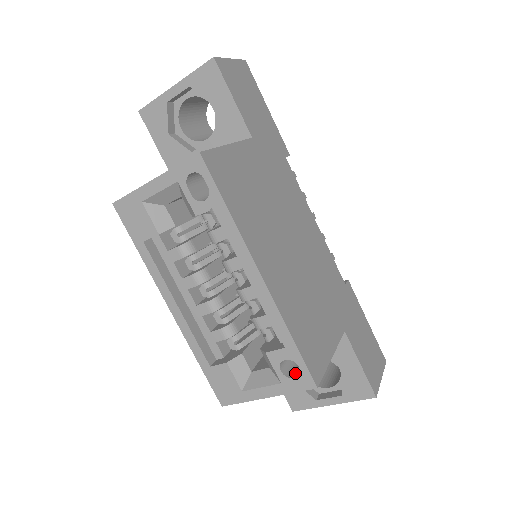
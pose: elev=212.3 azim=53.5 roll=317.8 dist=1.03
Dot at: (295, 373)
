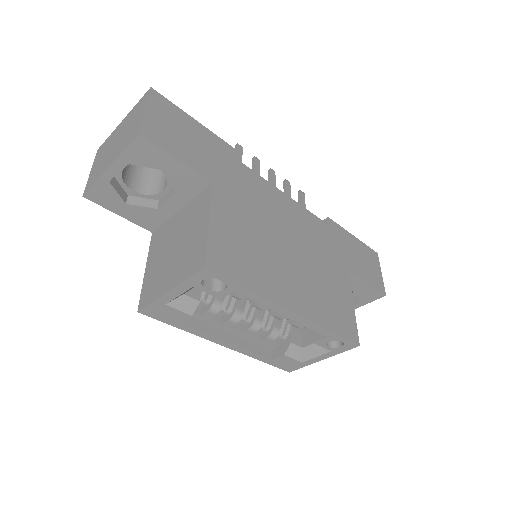
Dot at: (338, 341)
